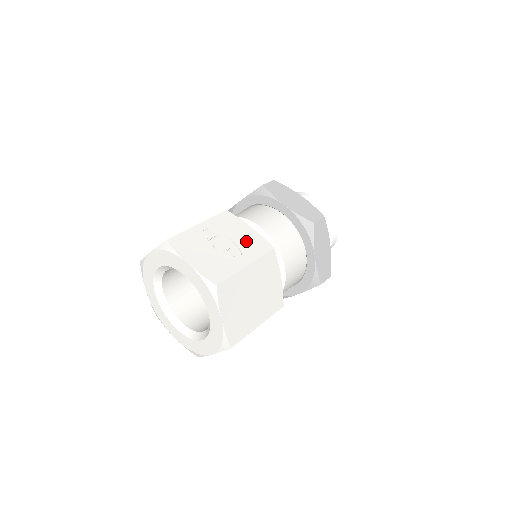
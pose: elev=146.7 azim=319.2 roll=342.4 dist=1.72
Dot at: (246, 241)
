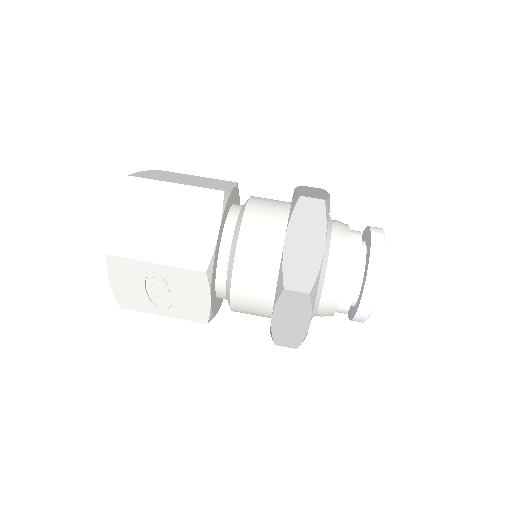
Dot at: (188, 304)
